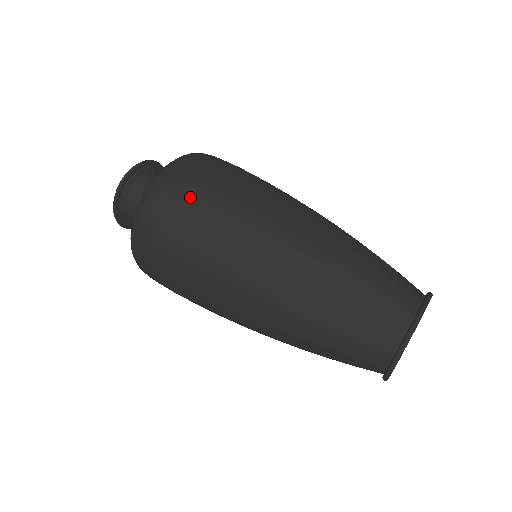
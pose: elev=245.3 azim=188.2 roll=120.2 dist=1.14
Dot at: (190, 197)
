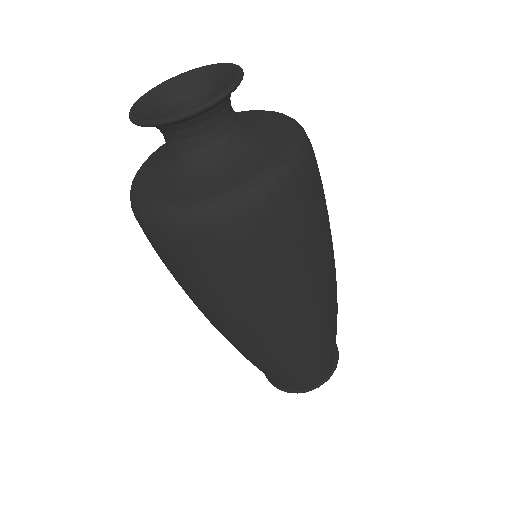
Dot at: (277, 248)
